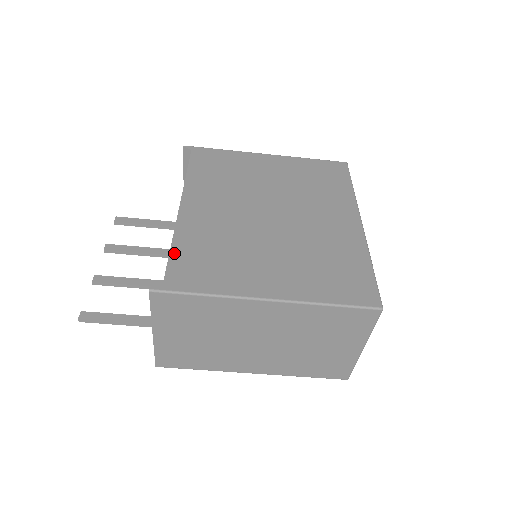
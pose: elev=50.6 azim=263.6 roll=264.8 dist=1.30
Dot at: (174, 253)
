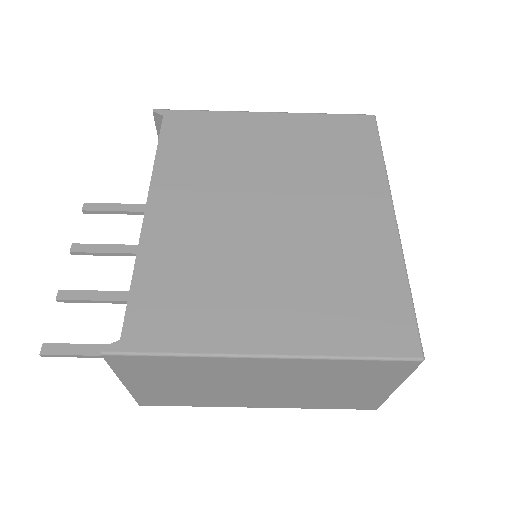
Dot at: (136, 289)
